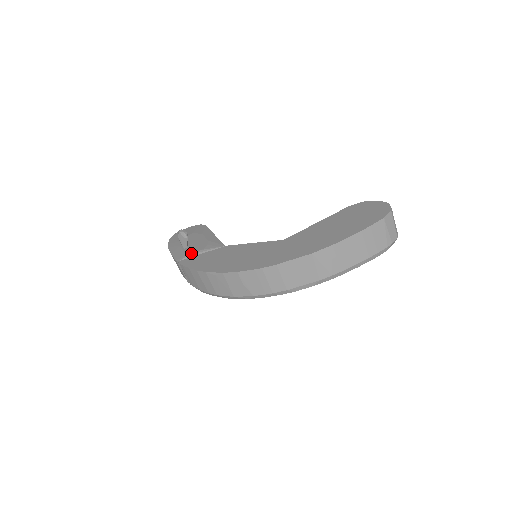
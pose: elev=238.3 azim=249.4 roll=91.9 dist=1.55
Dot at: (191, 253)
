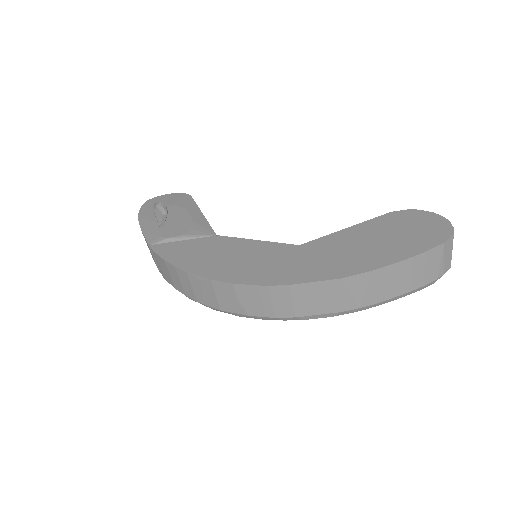
Dot at: (169, 236)
